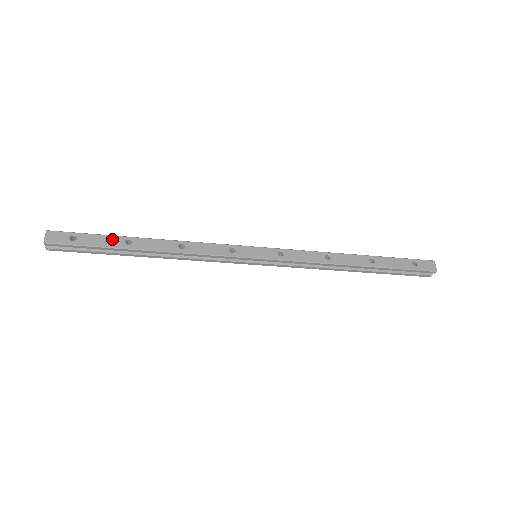
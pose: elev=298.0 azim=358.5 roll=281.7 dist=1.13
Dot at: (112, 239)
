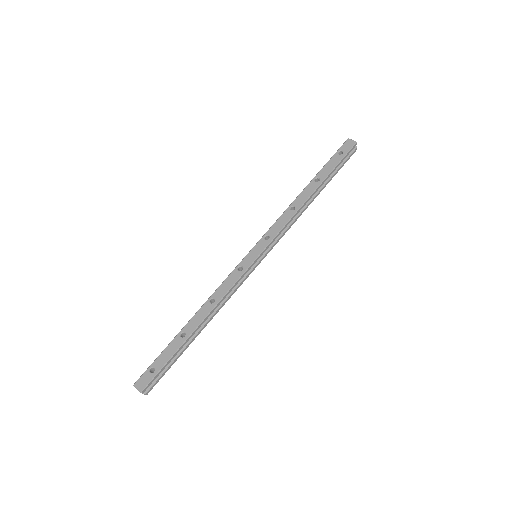
Dot at: (172, 345)
